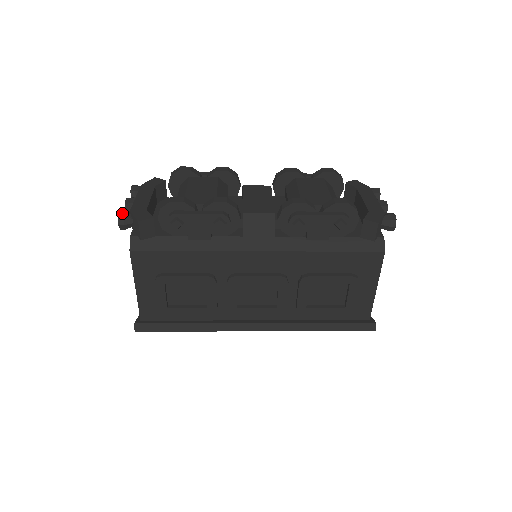
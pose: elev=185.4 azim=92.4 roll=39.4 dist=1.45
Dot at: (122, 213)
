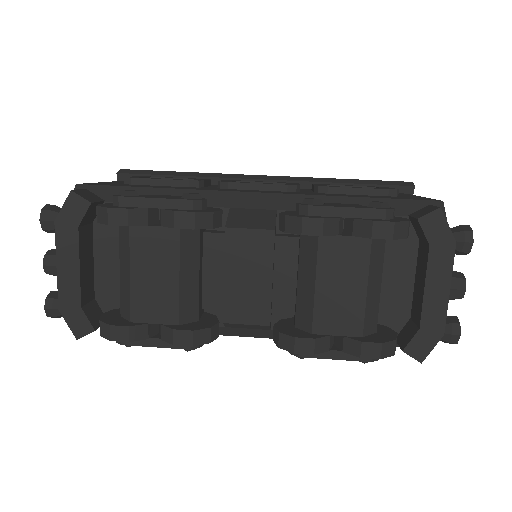
Dot at: (49, 311)
